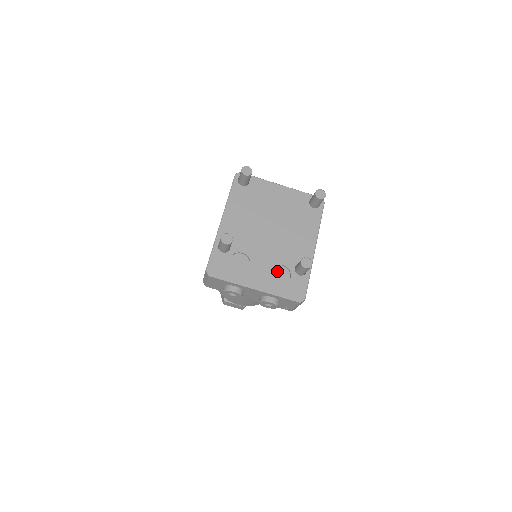
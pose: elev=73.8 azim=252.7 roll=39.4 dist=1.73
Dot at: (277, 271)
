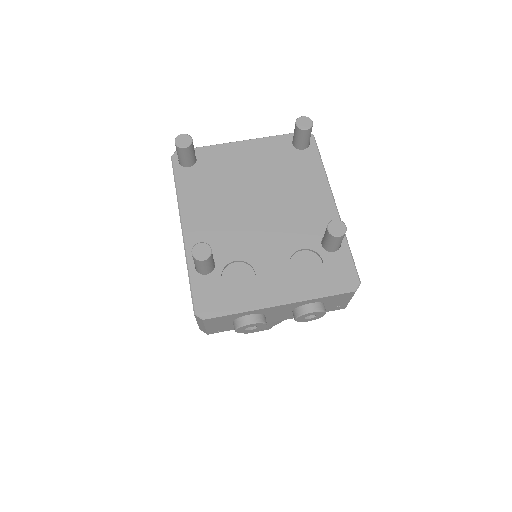
Dot at: (298, 262)
